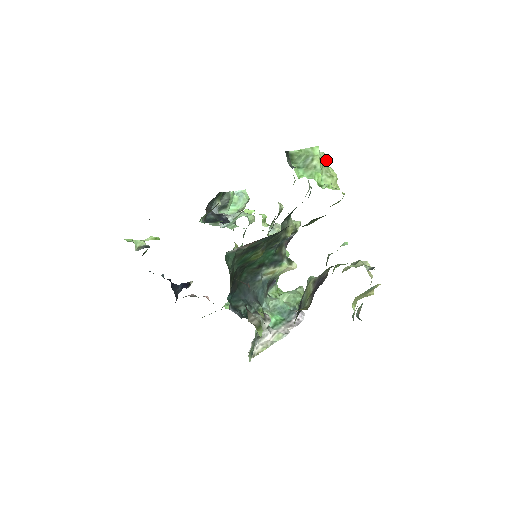
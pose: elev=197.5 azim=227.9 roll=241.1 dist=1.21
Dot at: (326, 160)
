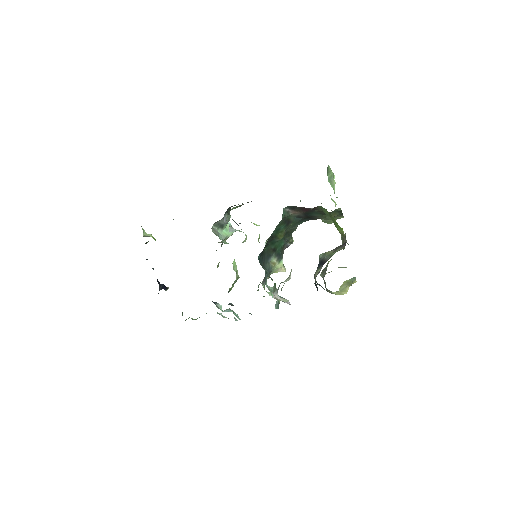
Dot at: occluded
